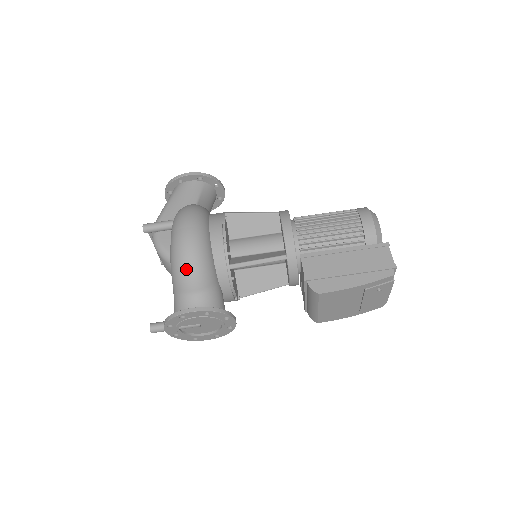
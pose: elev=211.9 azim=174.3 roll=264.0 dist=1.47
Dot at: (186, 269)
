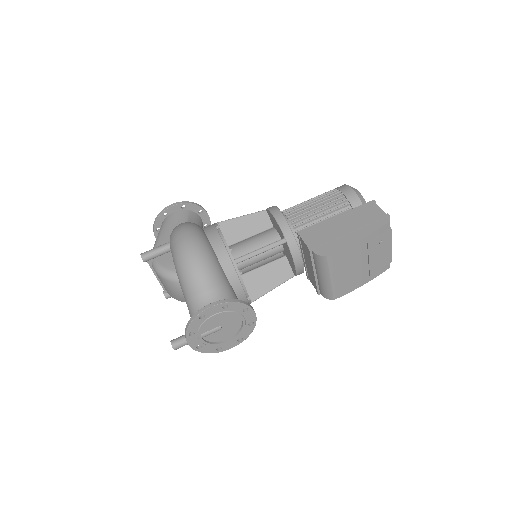
Dot at: (194, 270)
